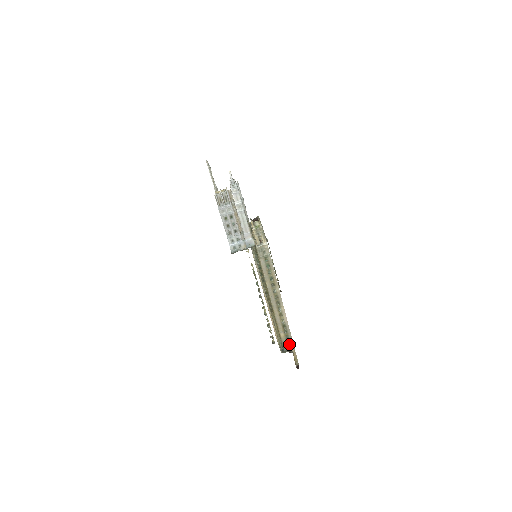
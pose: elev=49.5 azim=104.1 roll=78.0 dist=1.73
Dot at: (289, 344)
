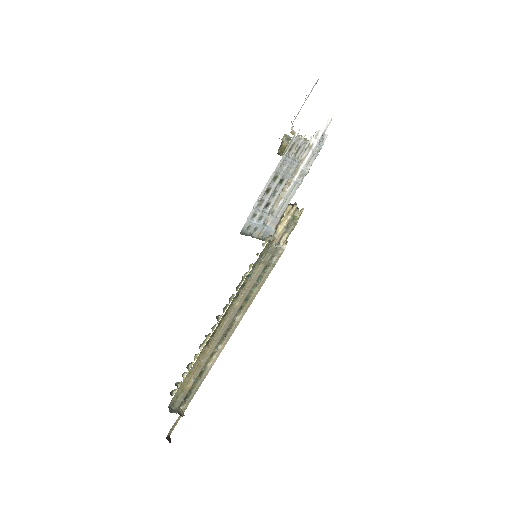
Dot at: (184, 401)
